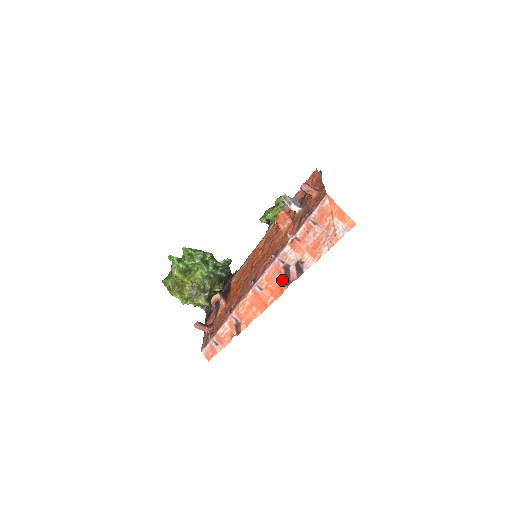
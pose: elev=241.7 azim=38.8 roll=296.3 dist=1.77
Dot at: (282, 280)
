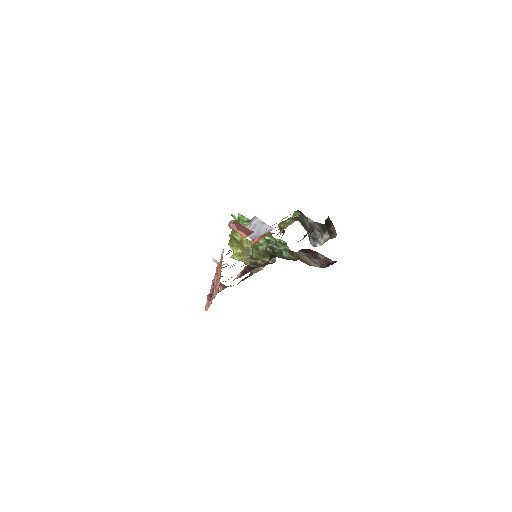
Dot at: (210, 293)
